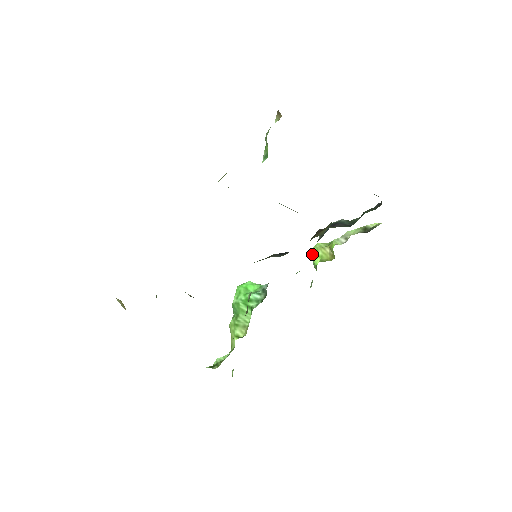
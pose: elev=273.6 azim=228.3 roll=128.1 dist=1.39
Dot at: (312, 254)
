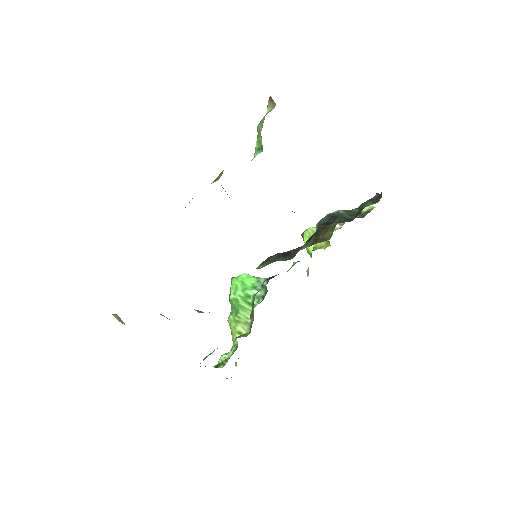
Dot at: (304, 239)
